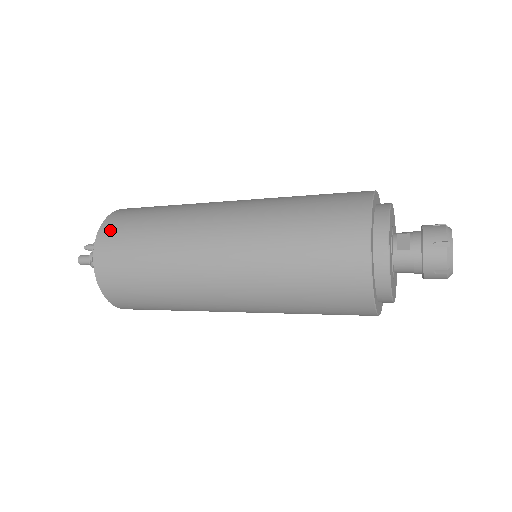
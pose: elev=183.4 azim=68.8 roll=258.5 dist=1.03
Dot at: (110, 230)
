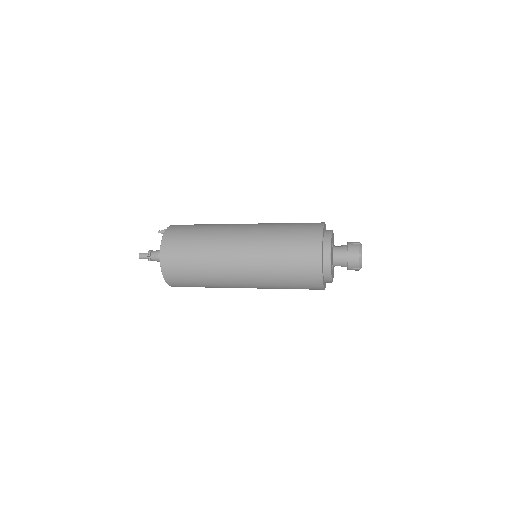
Dot at: (179, 225)
